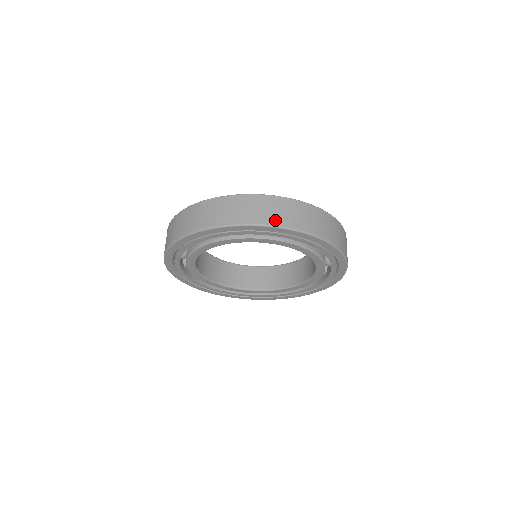
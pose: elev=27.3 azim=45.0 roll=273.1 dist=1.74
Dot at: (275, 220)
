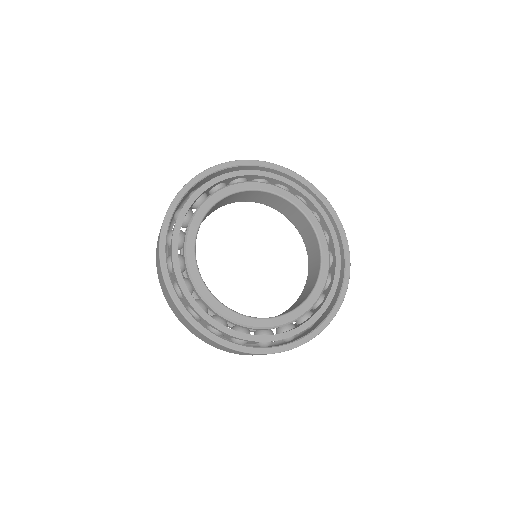
Dot at: (219, 348)
